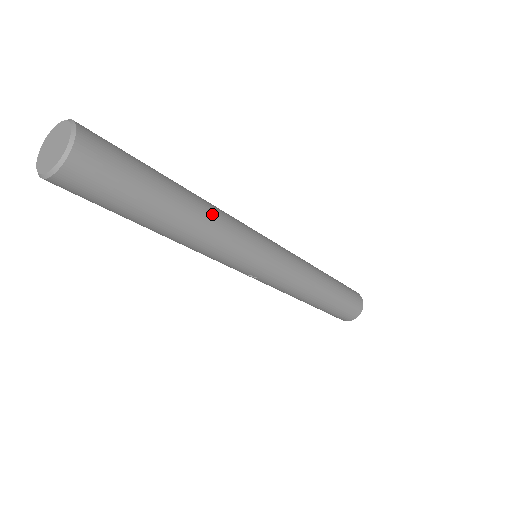
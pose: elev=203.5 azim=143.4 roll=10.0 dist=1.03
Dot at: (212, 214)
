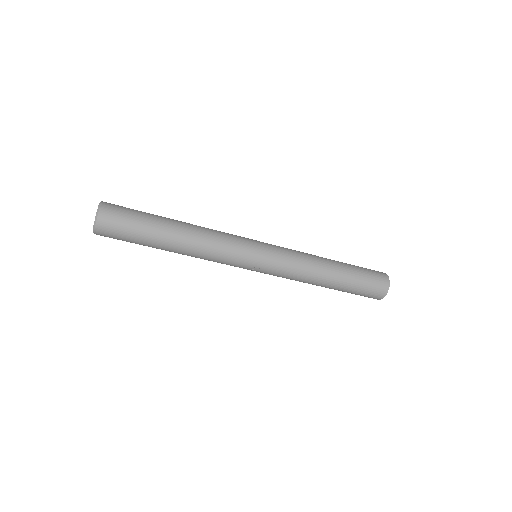
Dot at: (199, 229)
